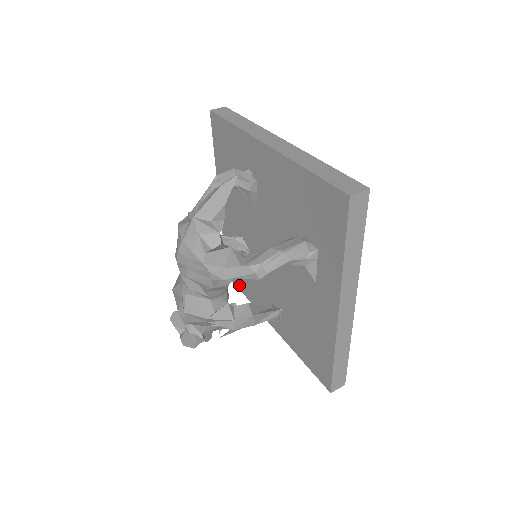
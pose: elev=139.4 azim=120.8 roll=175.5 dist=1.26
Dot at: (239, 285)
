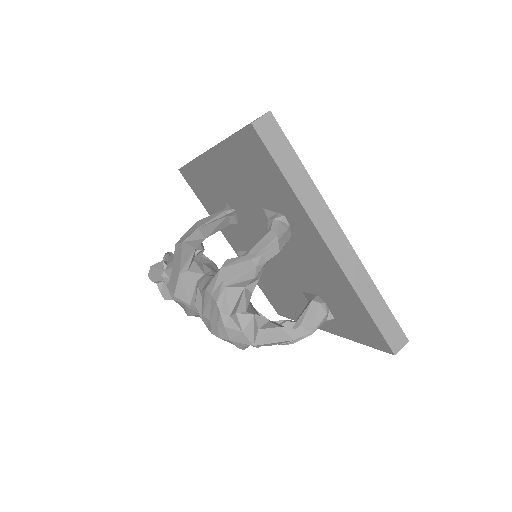
Dot at: (198, 195)
